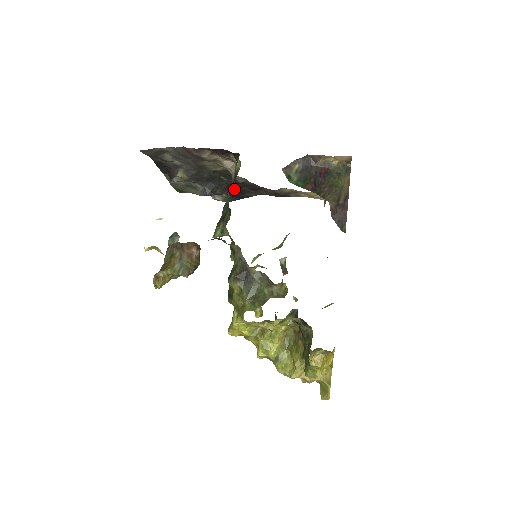
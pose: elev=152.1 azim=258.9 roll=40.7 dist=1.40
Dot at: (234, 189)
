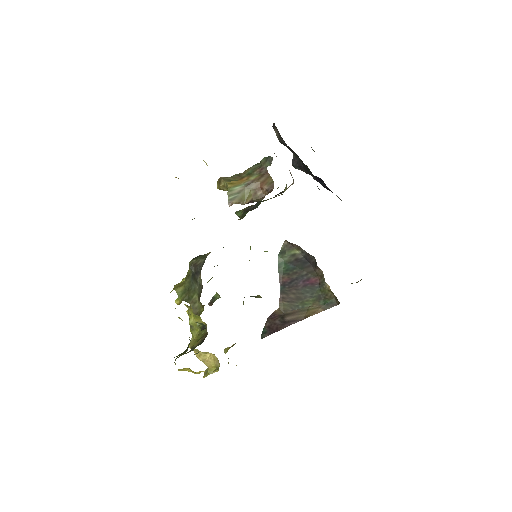
Dot at: (323, 182)
